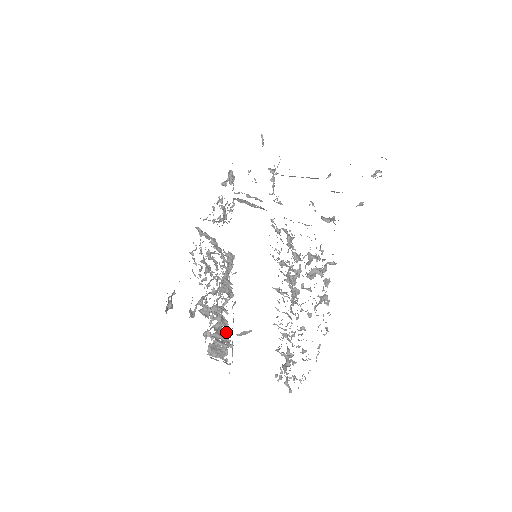
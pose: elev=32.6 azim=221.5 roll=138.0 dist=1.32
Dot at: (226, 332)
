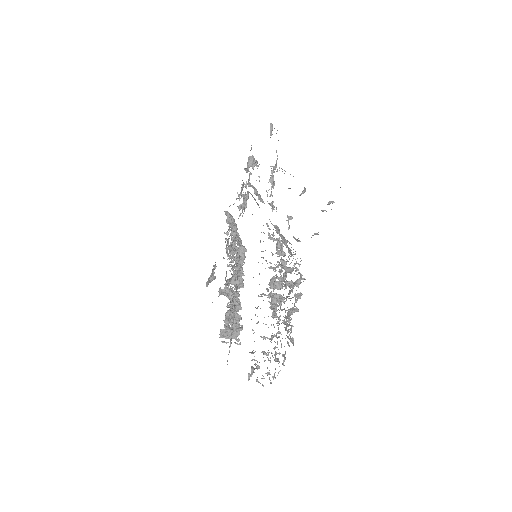
Dot at: (239, 316)
